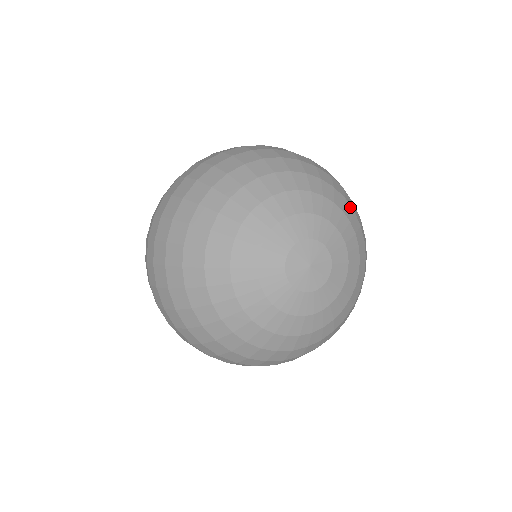
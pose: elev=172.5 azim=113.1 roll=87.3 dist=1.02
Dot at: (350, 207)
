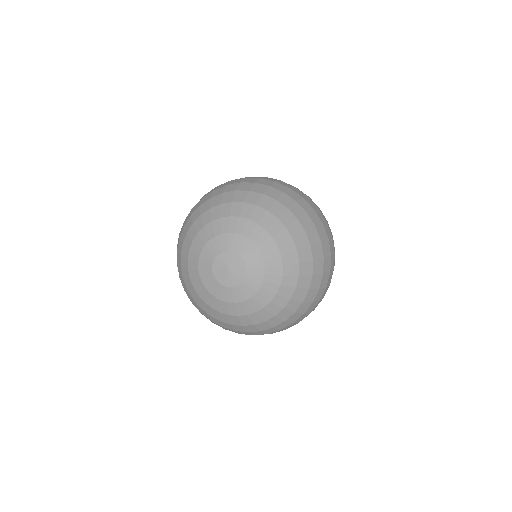
Dot at: (281, 224)
